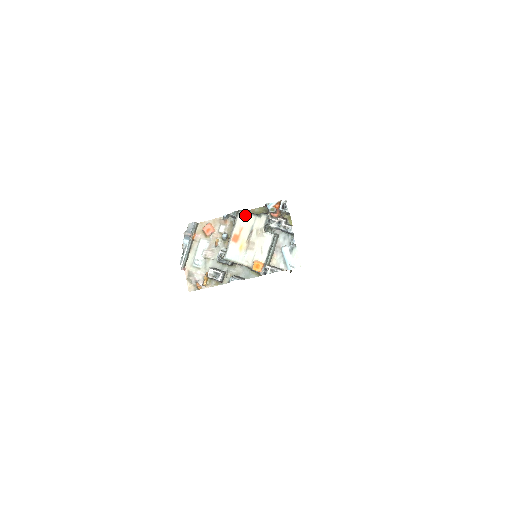
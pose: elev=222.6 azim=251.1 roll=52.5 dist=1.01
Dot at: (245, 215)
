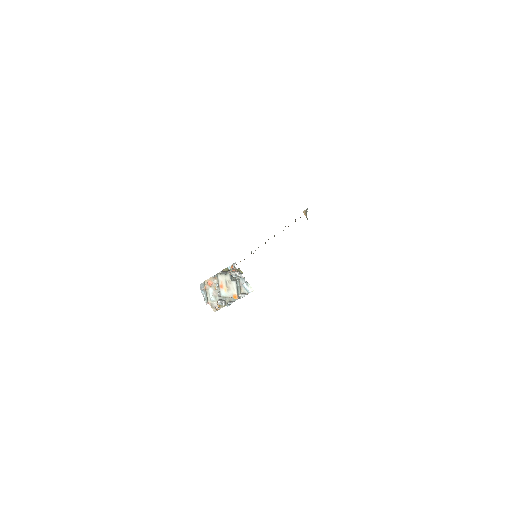
Dot at: (220, 275)
